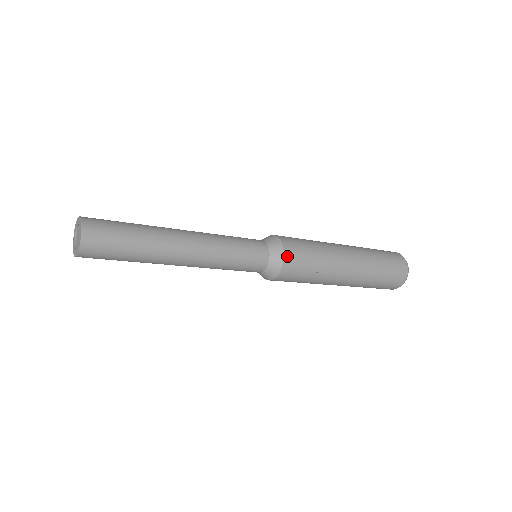
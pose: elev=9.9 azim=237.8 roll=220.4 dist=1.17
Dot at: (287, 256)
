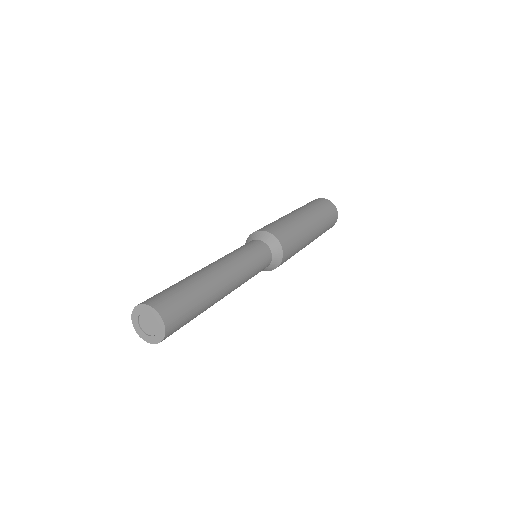
Dot at: (284, 259)
